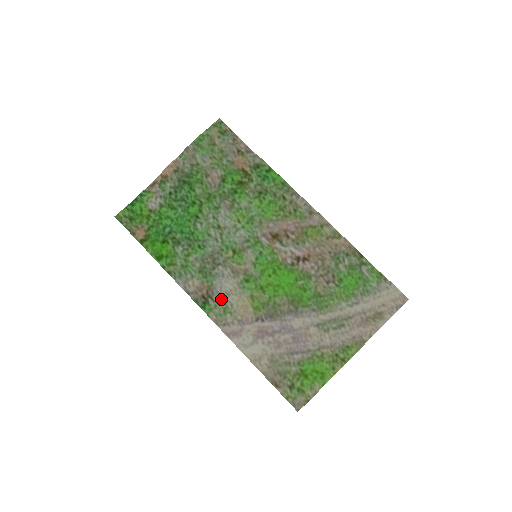
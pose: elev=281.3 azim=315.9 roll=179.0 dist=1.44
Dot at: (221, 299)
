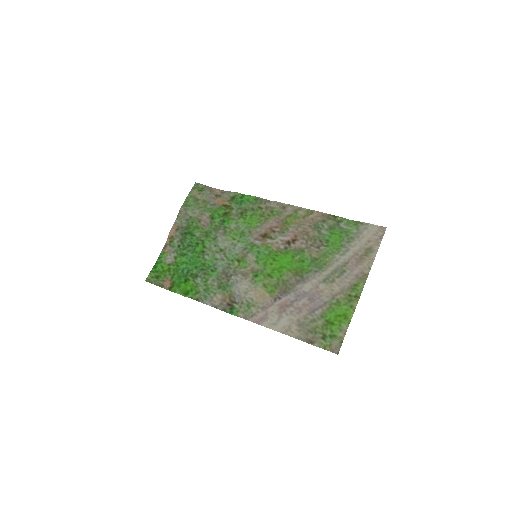
Dot at: (242, 299)
